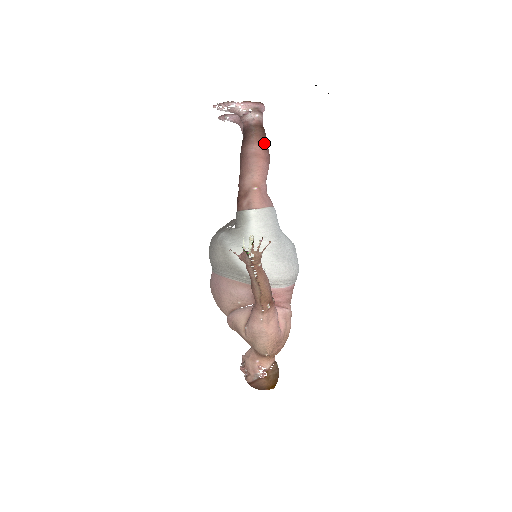
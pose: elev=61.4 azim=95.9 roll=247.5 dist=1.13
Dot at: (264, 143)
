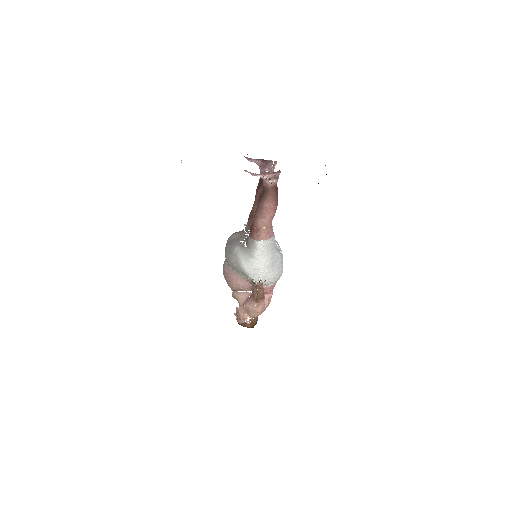
Dot at: (276, 200)
